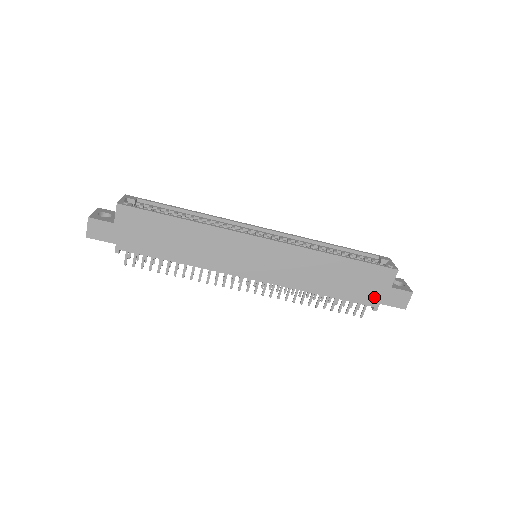
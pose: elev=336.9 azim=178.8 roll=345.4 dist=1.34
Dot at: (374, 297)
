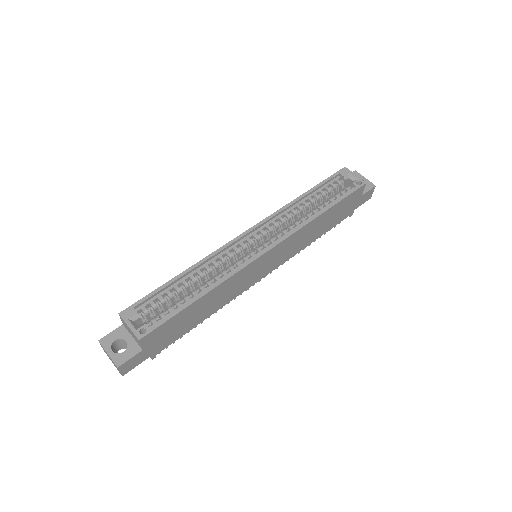
Dot at: (350, 210)
